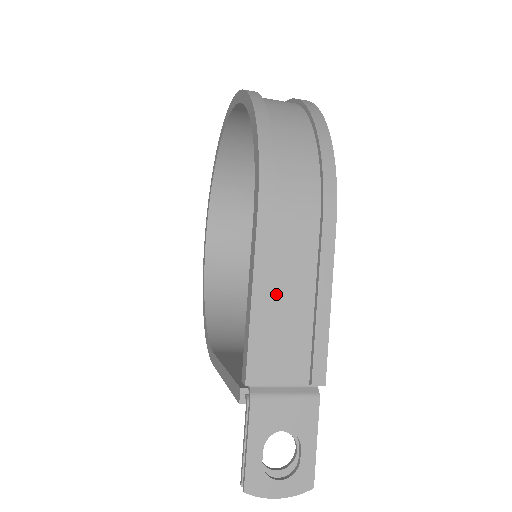
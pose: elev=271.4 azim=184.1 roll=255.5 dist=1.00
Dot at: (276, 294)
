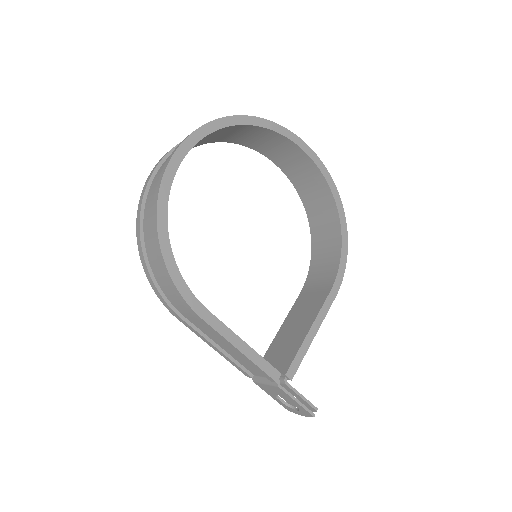
Dot at: (220, 344)
